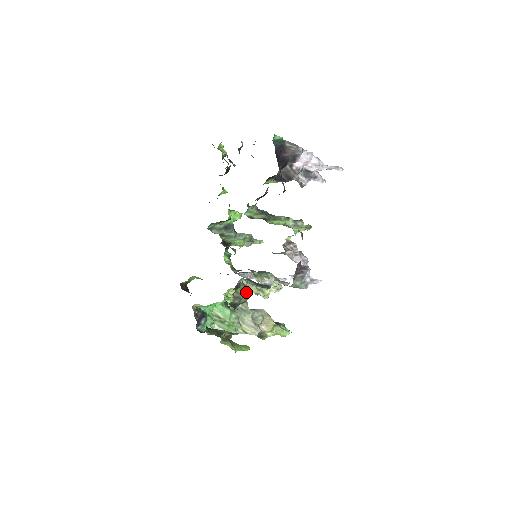
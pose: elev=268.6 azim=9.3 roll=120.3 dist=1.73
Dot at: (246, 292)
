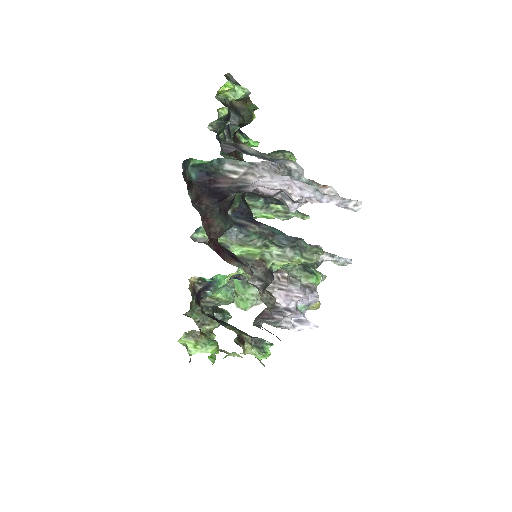
Dot at: (224, 299)
